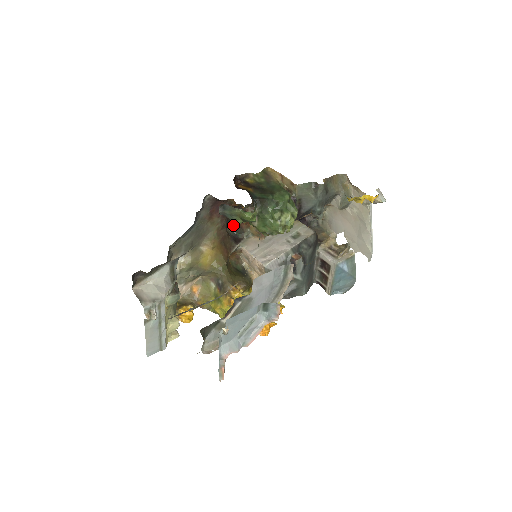
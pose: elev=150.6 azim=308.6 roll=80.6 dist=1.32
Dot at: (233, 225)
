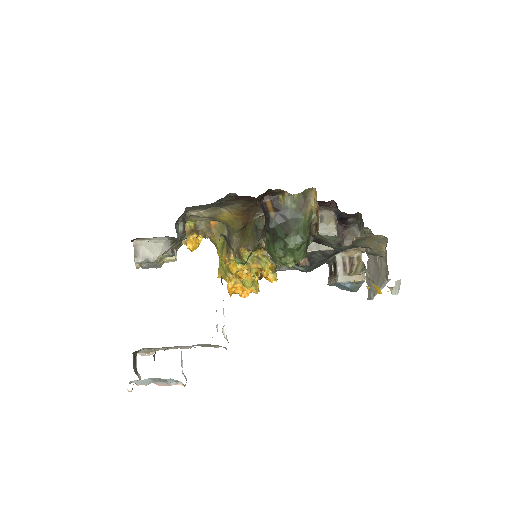
Dot at: occluded
